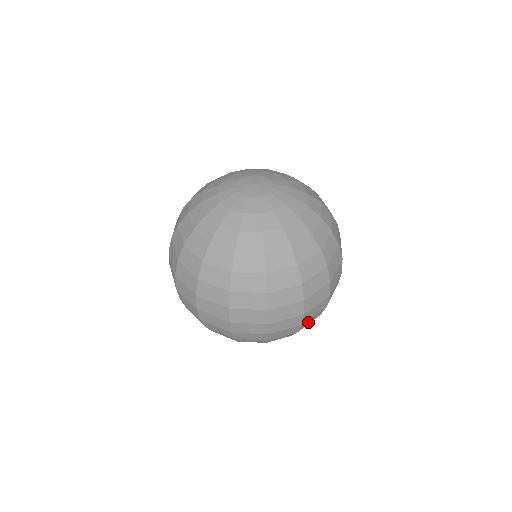
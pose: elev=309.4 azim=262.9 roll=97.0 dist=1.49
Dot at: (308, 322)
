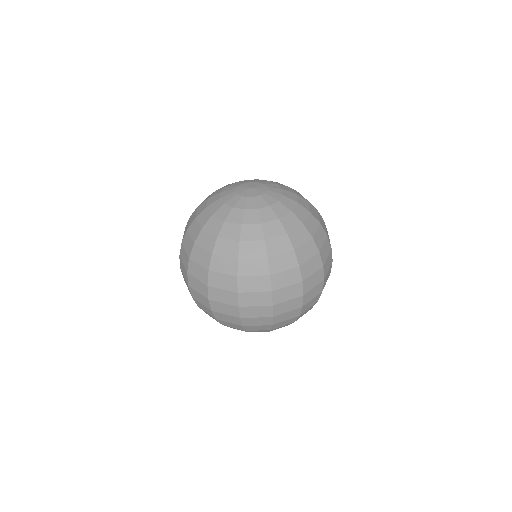
Dot at: (307, 307)
